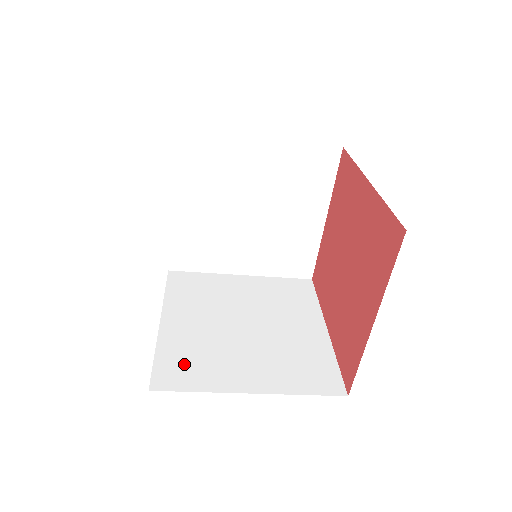
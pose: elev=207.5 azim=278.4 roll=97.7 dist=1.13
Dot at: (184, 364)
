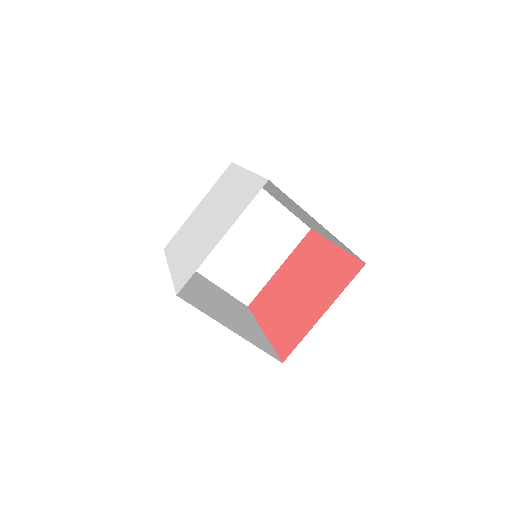
Dot at: (192, 297)
